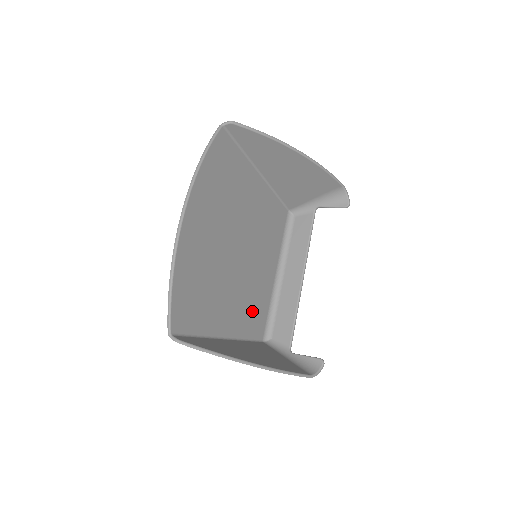
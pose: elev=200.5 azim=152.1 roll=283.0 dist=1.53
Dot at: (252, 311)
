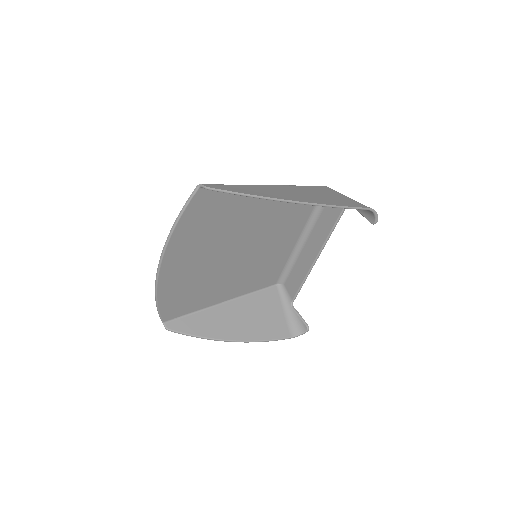
Dot at: (260, 275)
